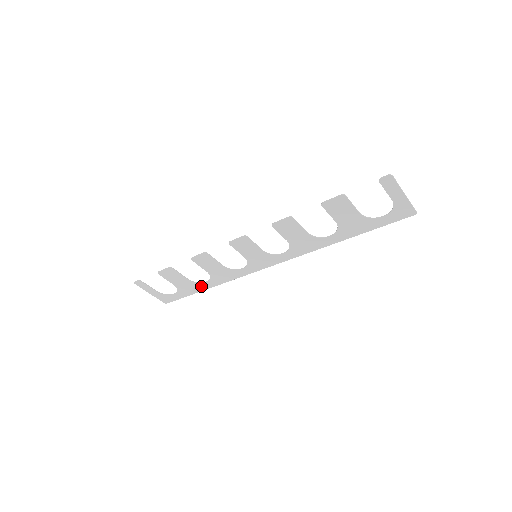
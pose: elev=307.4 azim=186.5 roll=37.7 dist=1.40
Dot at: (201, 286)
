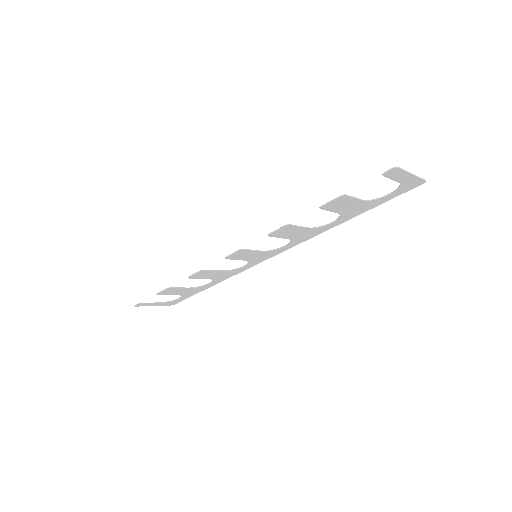
Dot at: (204, 287)
